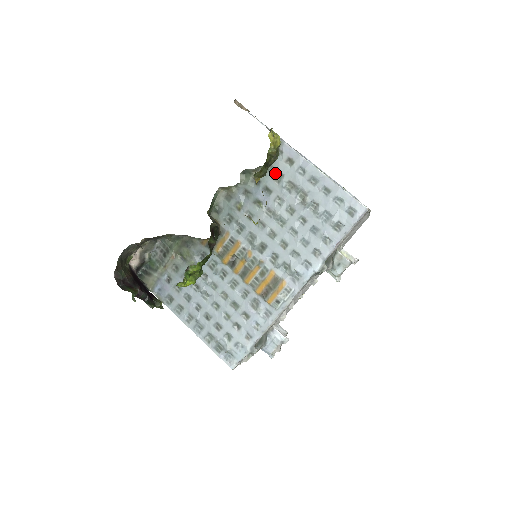
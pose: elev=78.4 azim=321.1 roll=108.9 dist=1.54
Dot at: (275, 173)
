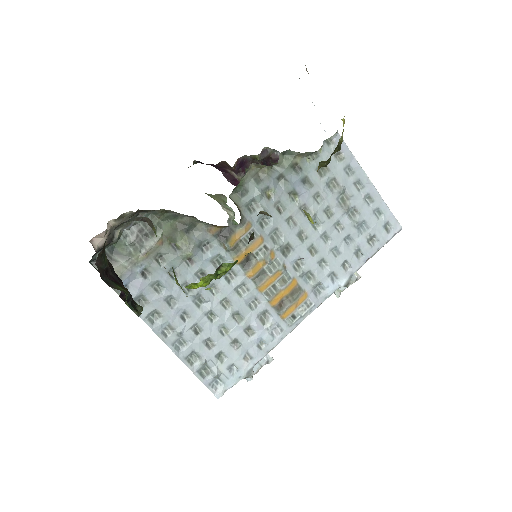
Dot at: occluded
